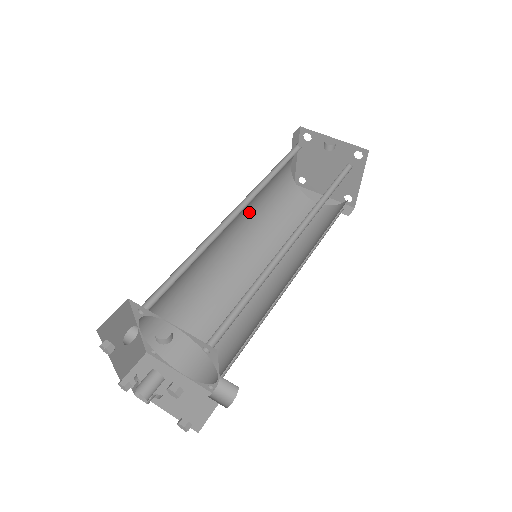
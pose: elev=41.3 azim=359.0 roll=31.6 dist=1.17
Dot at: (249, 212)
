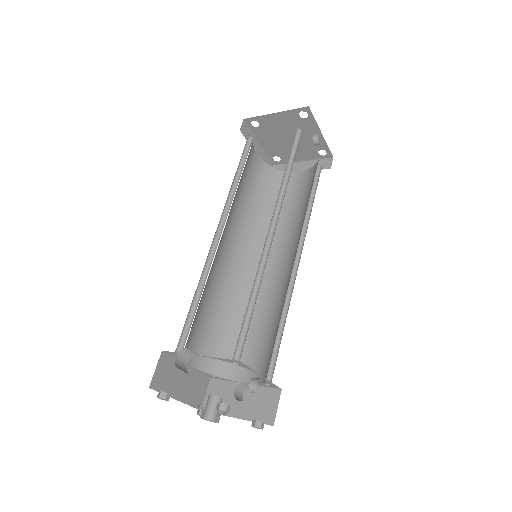
Dot at: occluded
